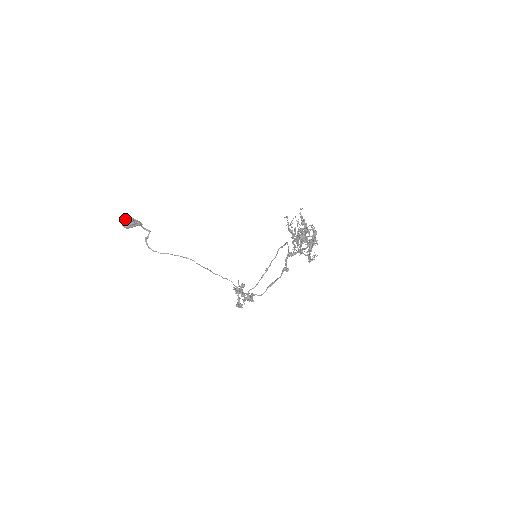
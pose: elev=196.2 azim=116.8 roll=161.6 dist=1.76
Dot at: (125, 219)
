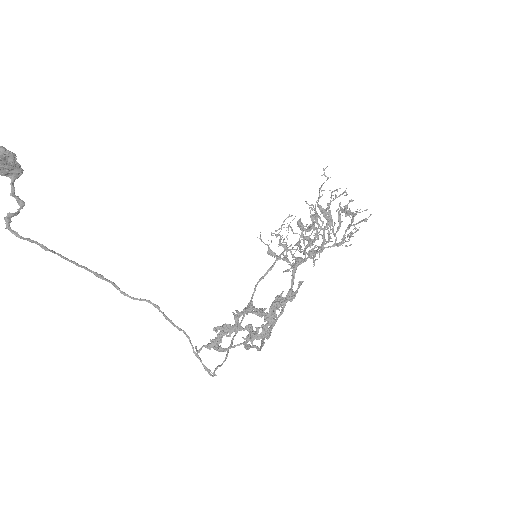
Dot at: out of frame
